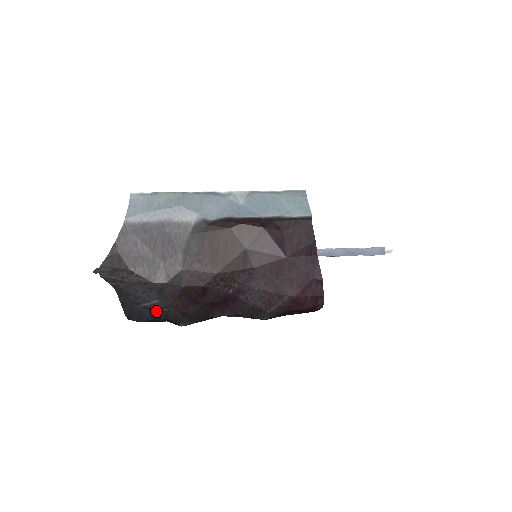
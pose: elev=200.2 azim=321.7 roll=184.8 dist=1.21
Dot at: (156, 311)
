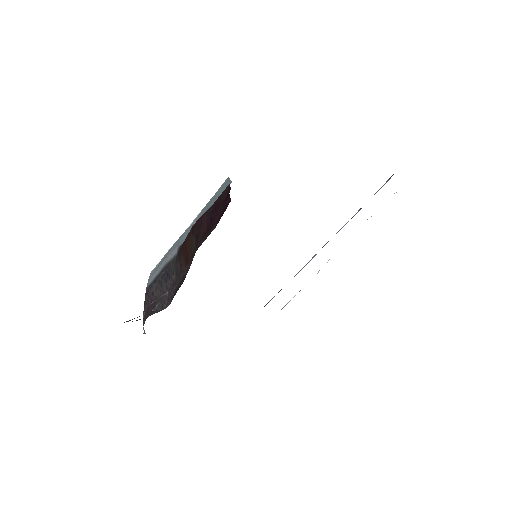
Dot at: occluded
